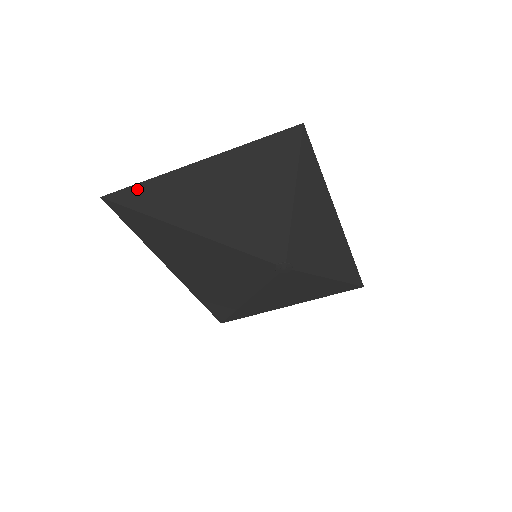
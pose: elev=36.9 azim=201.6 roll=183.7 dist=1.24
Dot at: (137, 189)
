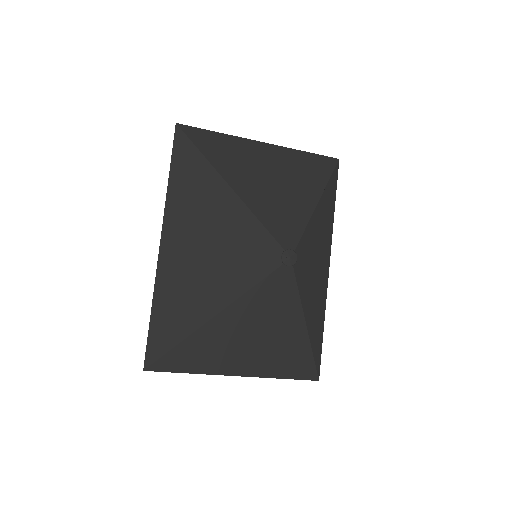
Dot at: (209, 134)
